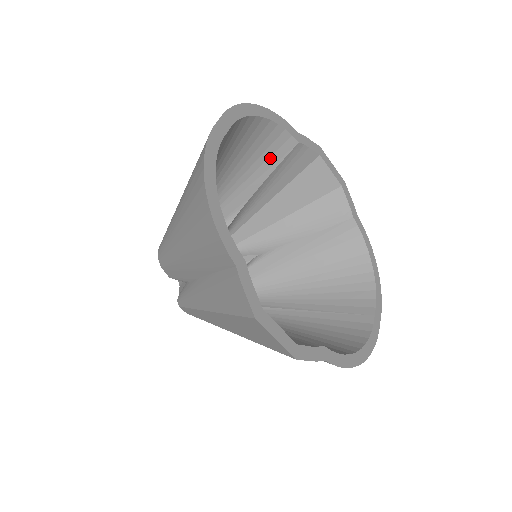
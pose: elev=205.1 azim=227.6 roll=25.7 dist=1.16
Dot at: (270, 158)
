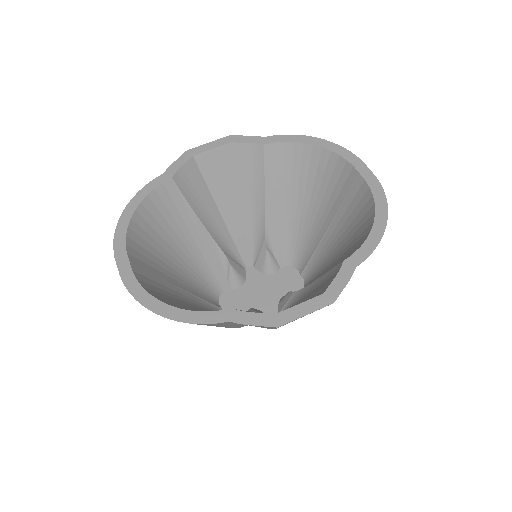
Dot at: (177, 207)
